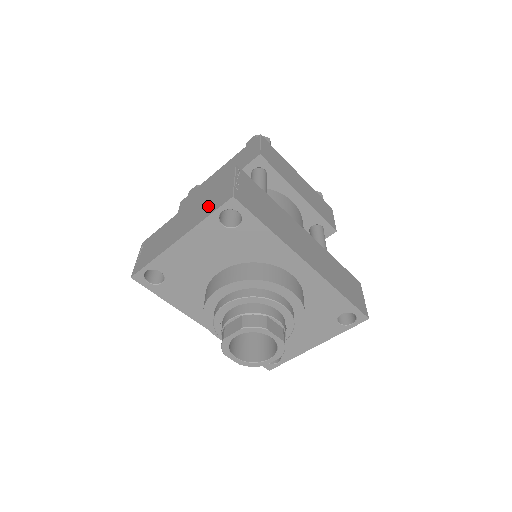
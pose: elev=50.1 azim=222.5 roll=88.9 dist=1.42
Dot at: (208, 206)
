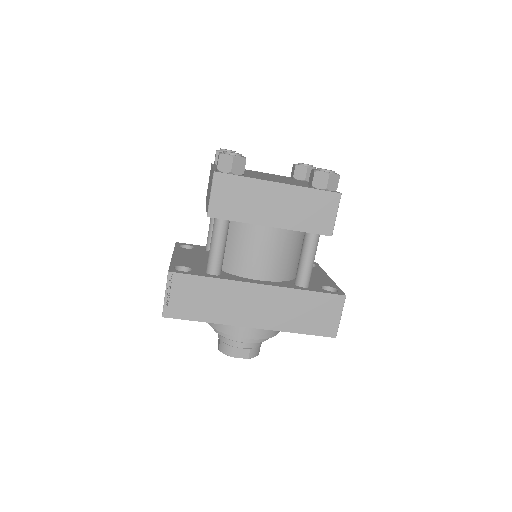
Dot at: occluded
